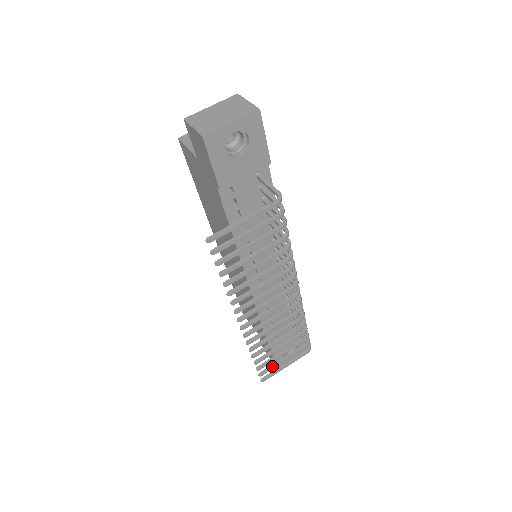
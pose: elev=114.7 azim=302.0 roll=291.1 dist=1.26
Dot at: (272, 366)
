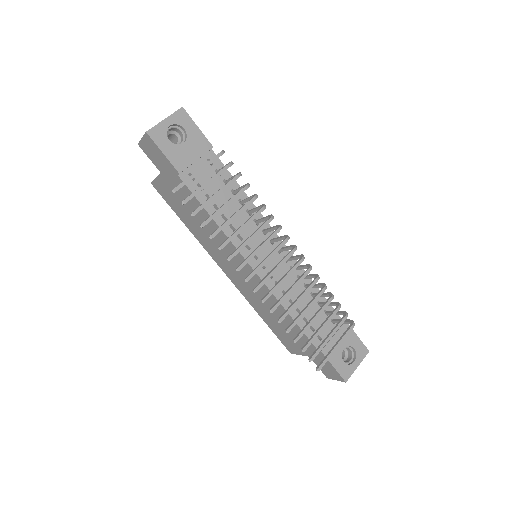
Dot at: (319, 347)
